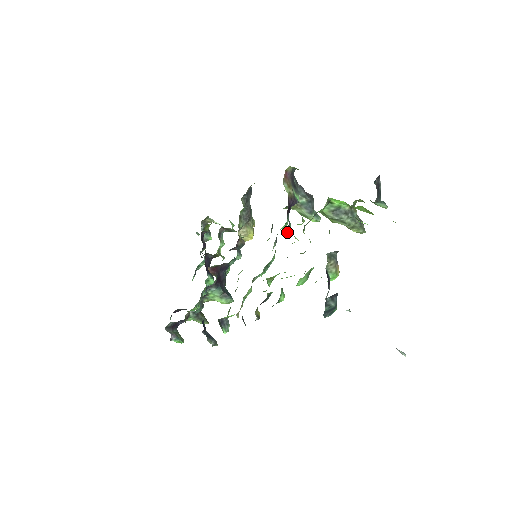
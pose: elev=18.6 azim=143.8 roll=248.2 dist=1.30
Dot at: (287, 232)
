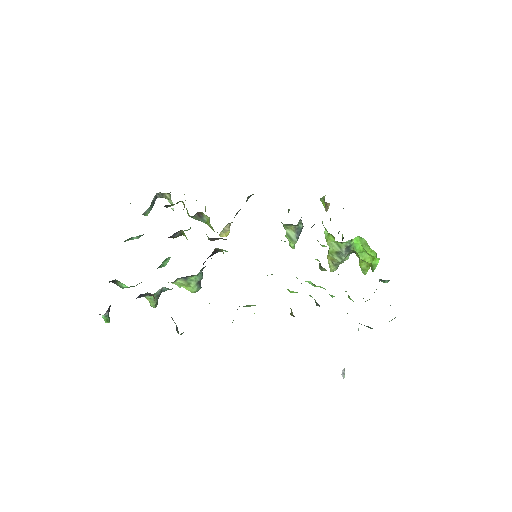
Dot at: occluded
